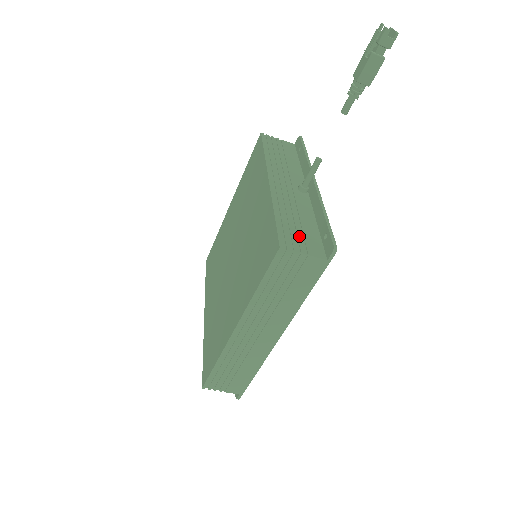
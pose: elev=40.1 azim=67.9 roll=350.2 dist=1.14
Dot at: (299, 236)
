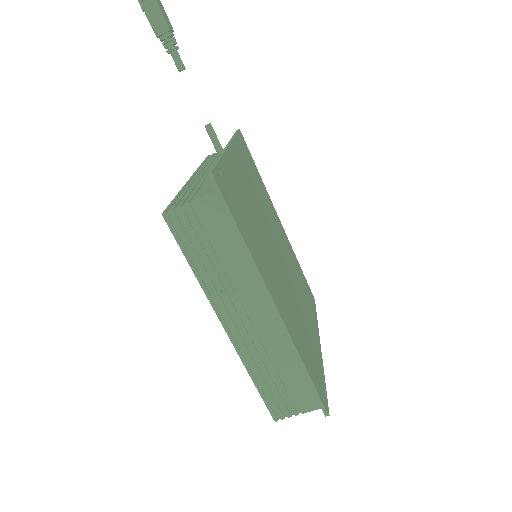
Dot at: (193, 194)
